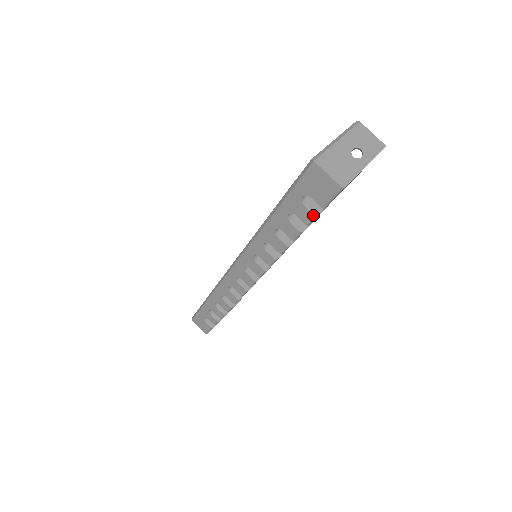
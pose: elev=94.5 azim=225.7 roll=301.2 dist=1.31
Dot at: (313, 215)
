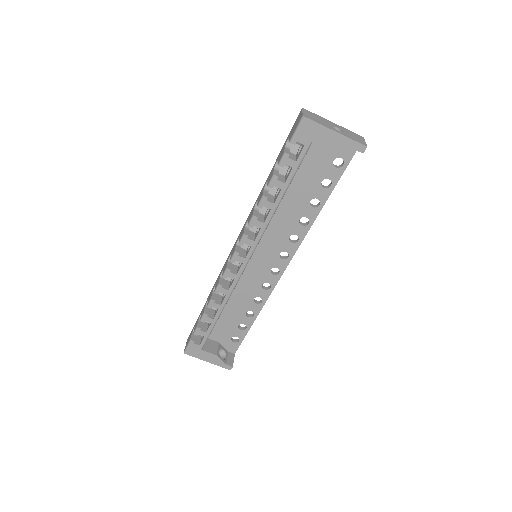
Dot at: (284, 152)
